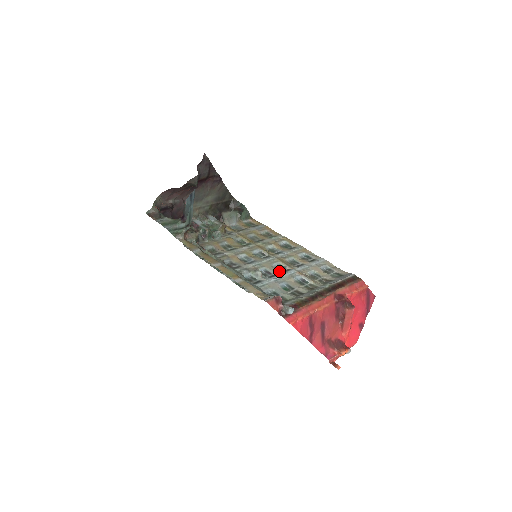
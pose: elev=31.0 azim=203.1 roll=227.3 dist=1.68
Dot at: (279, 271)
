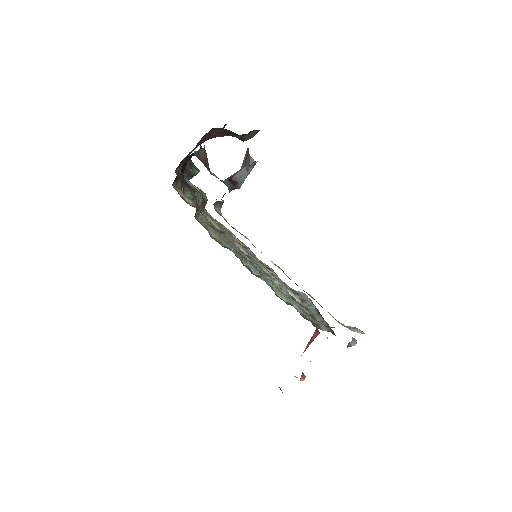
Dot at: occluded
